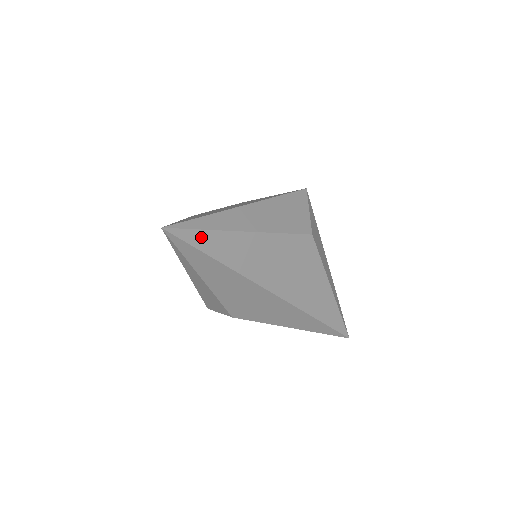
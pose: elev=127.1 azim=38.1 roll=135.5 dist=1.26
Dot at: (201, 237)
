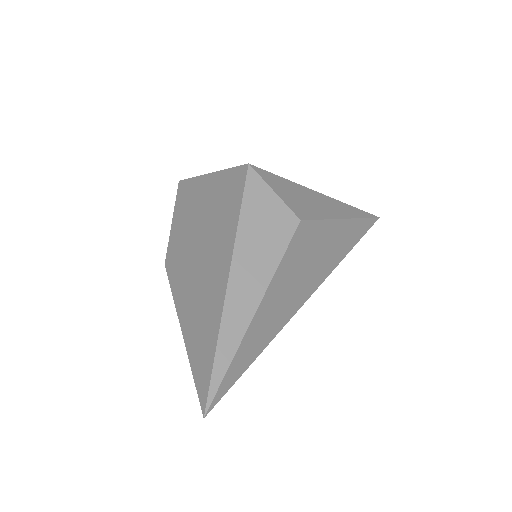
Dot at: (233, 371)
